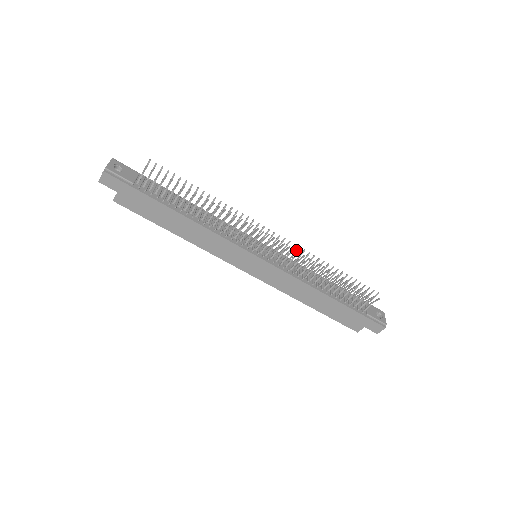
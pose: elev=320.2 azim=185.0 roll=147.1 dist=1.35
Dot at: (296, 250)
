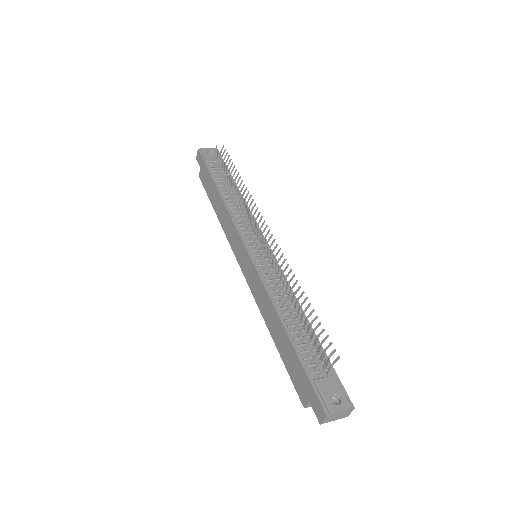
Dot at: (280, 257)
